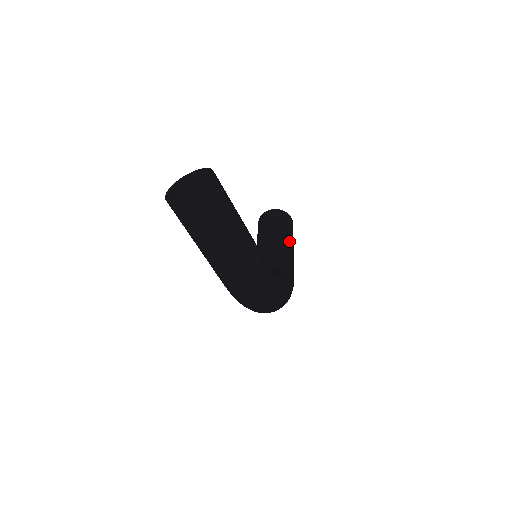
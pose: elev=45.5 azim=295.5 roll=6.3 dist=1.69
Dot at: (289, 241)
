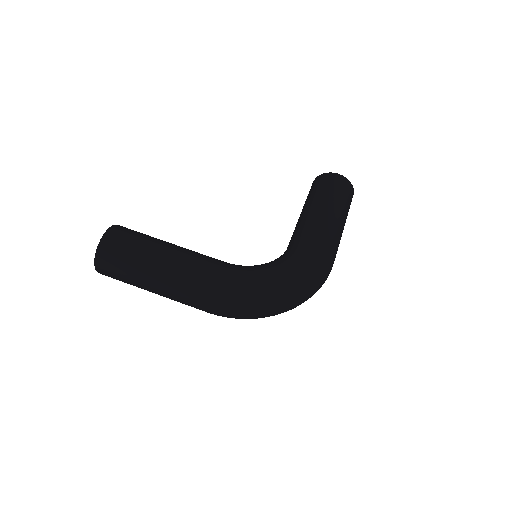
Dot at: (319, 208)
